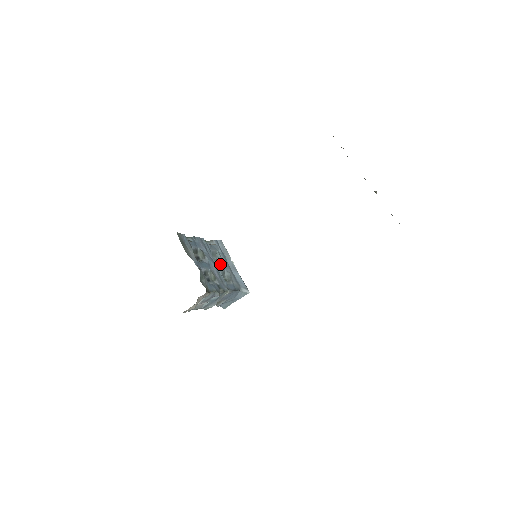
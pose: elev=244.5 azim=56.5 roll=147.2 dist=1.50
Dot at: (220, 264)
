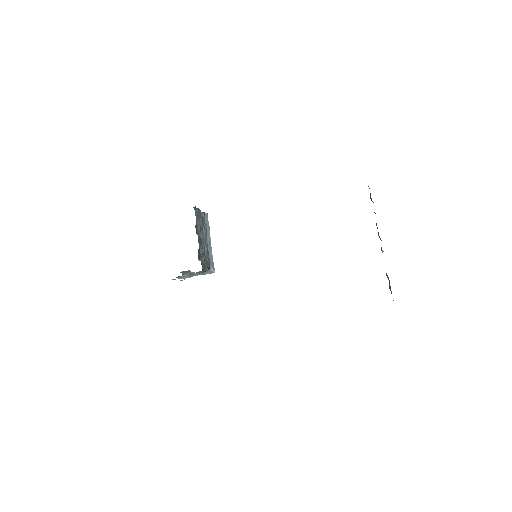
Dot at: occluded
